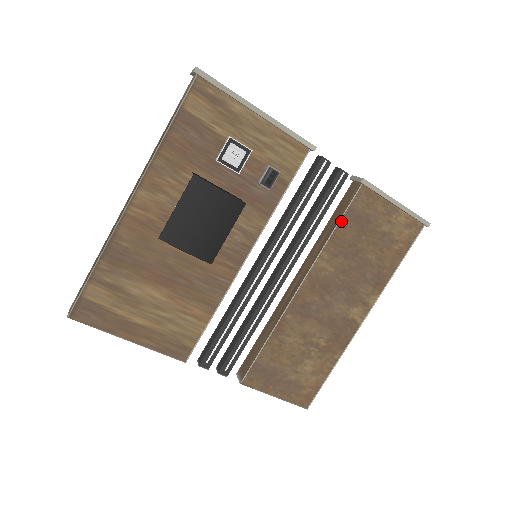
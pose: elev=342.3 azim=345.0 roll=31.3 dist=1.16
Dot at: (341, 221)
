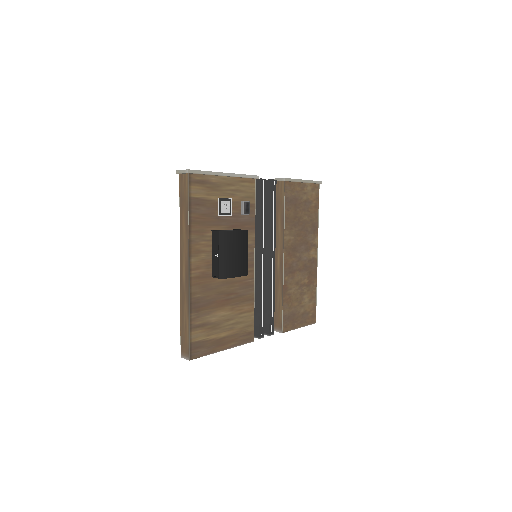
Dot at: (285, 208)
